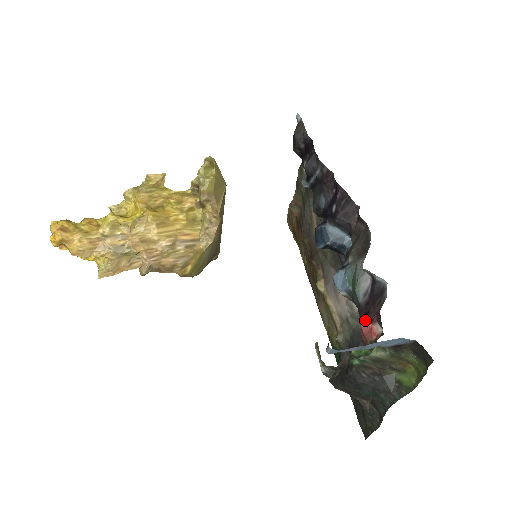
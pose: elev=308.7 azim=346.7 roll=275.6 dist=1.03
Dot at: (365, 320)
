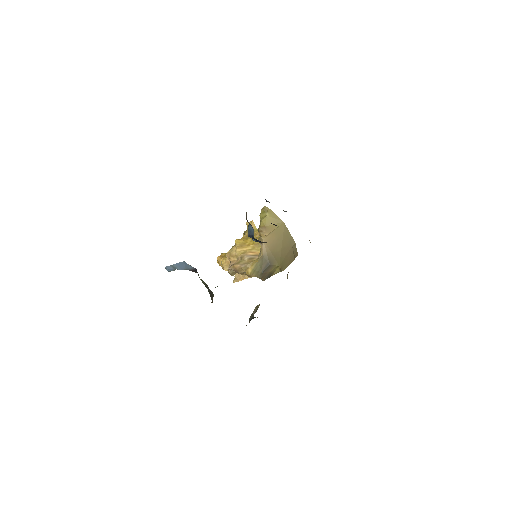
Dot at: occluded
